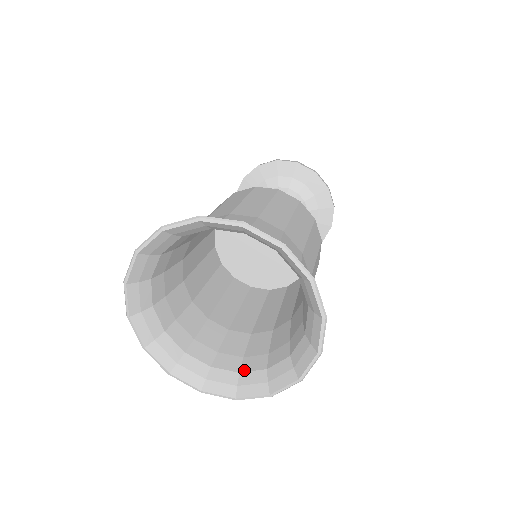
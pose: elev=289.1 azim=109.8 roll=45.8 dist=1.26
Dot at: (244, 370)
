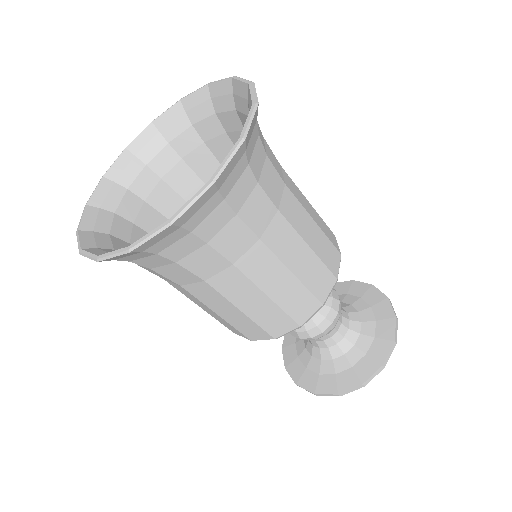
Dot at: occluded
